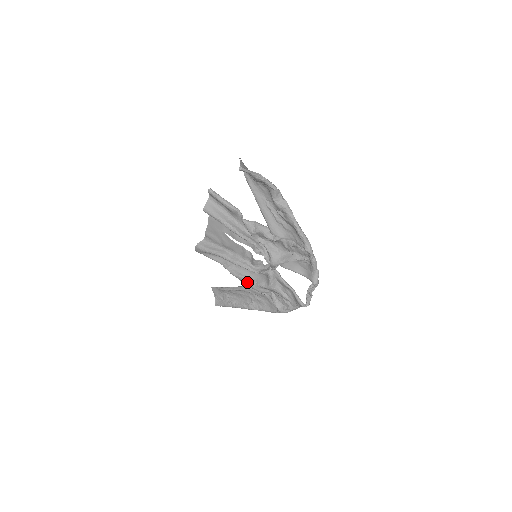
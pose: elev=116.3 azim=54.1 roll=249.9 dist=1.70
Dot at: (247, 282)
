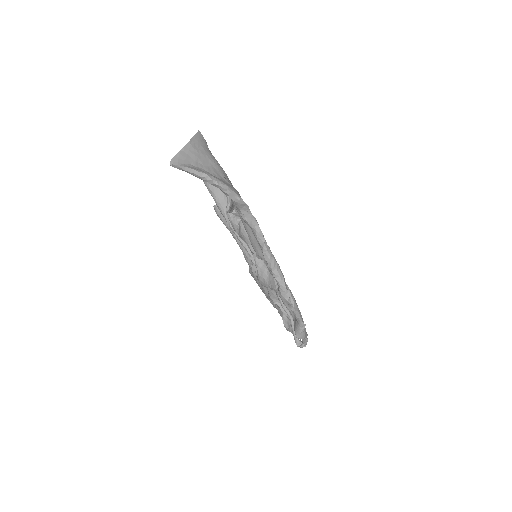
Dot at: (255, 277)
